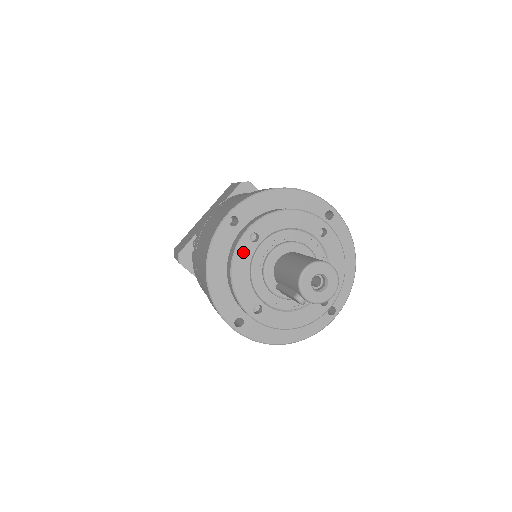
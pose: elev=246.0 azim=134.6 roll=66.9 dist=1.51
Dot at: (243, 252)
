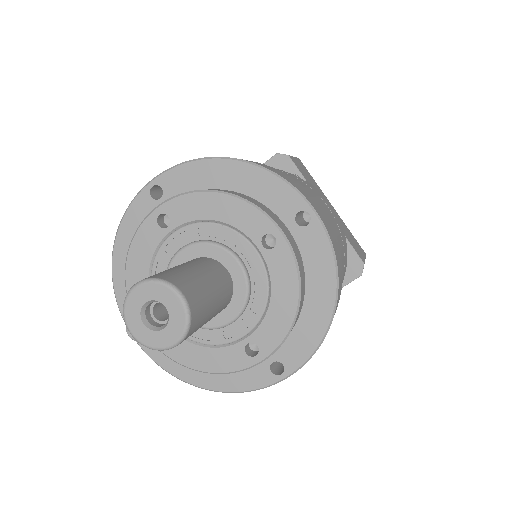
Dot at: (145, 238)
